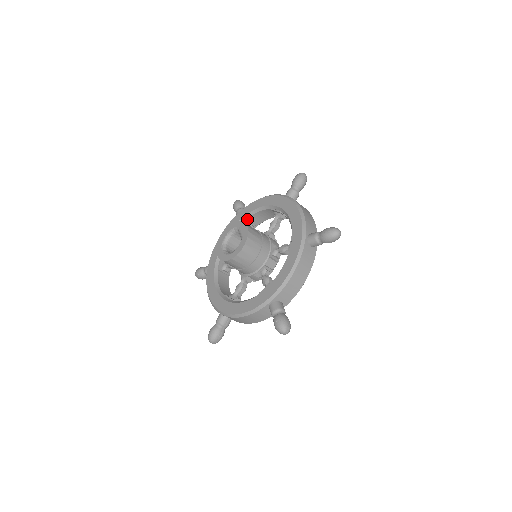
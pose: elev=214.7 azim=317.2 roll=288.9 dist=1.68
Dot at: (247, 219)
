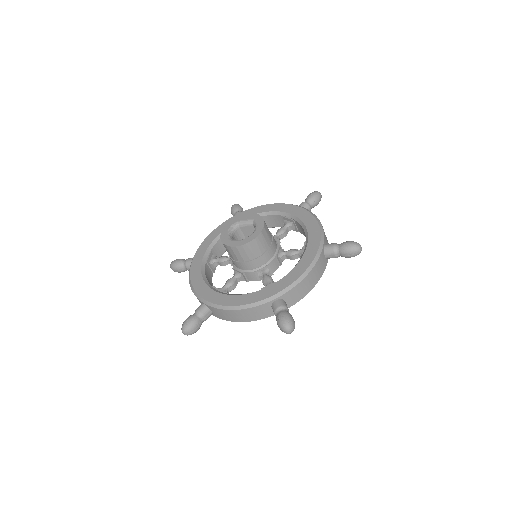
Dot at: (210, 251)
